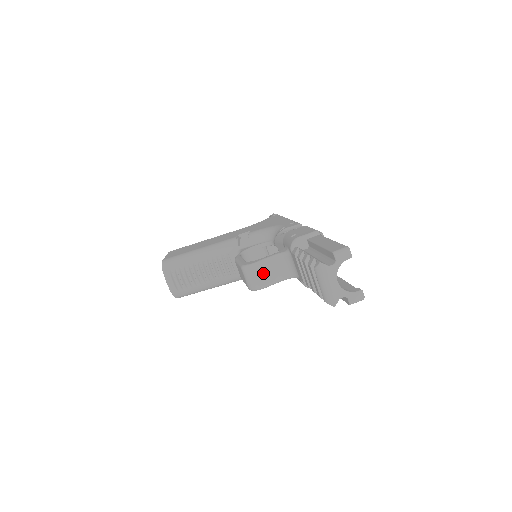
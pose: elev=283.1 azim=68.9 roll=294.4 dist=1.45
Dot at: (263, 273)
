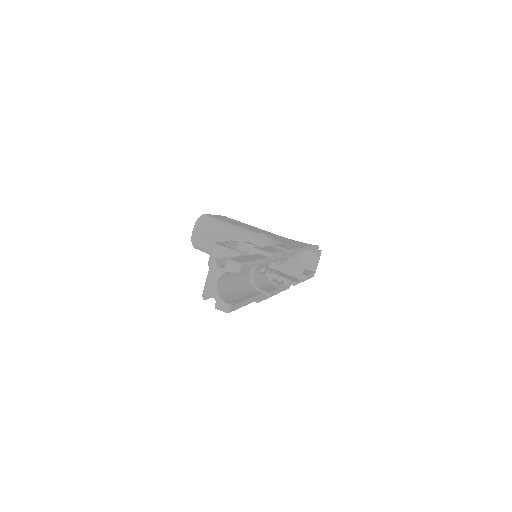
Dot at: occluded
